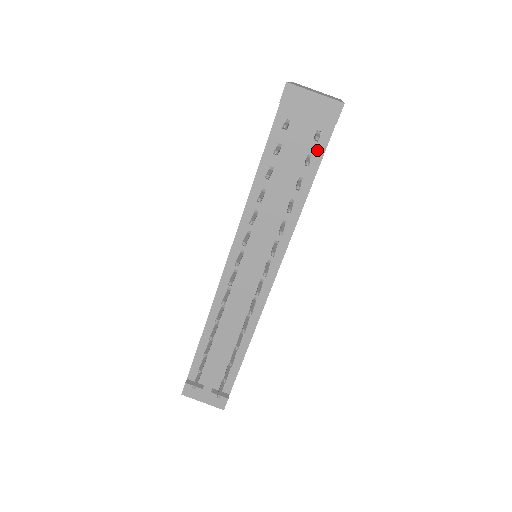
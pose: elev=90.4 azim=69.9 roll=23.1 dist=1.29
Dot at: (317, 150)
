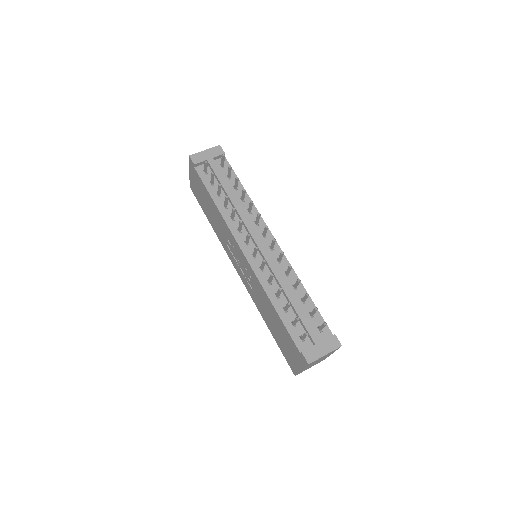
Dot at: occluded
